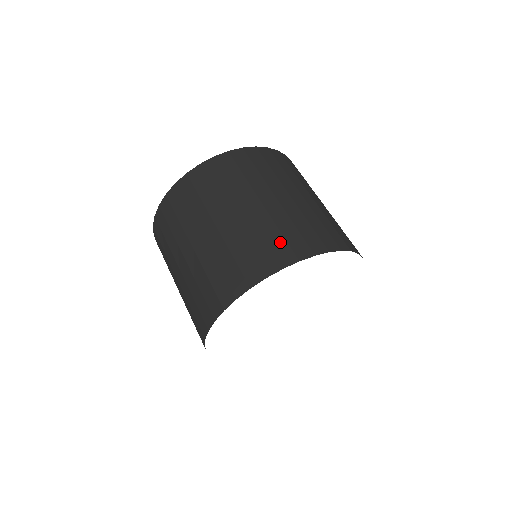
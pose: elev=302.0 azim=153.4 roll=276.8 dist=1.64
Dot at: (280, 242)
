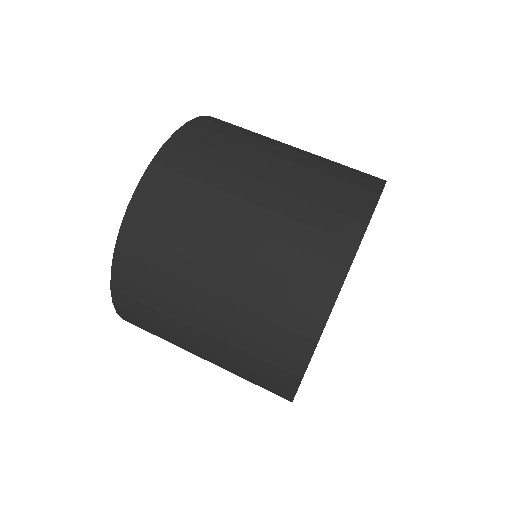
Dot at: (270, 352)
